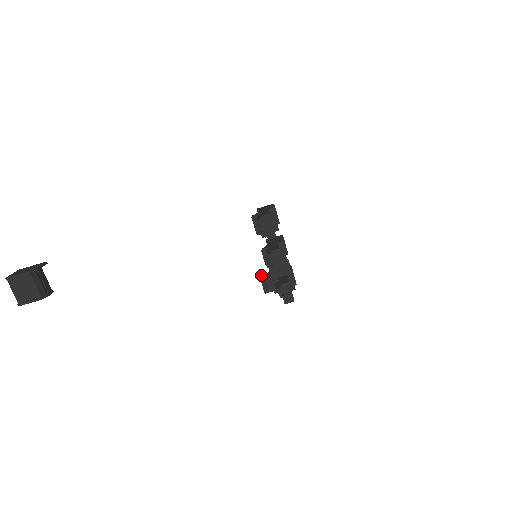
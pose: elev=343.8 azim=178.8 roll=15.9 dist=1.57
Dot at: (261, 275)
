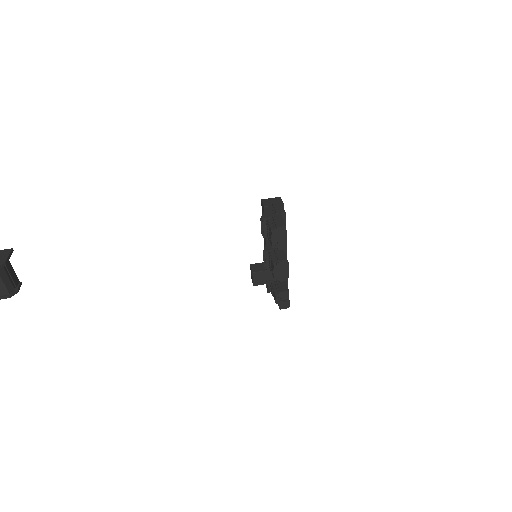
Dot at: (252, 266)
